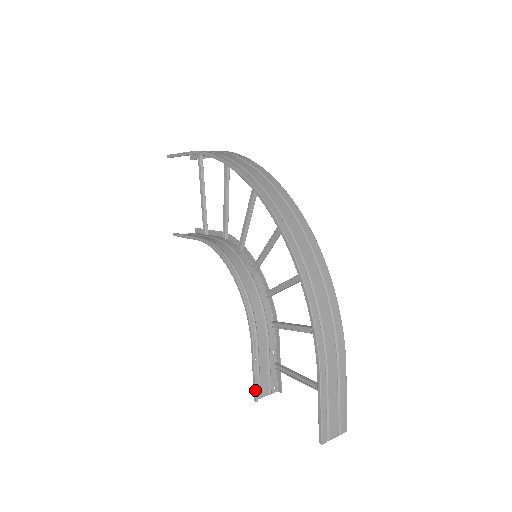
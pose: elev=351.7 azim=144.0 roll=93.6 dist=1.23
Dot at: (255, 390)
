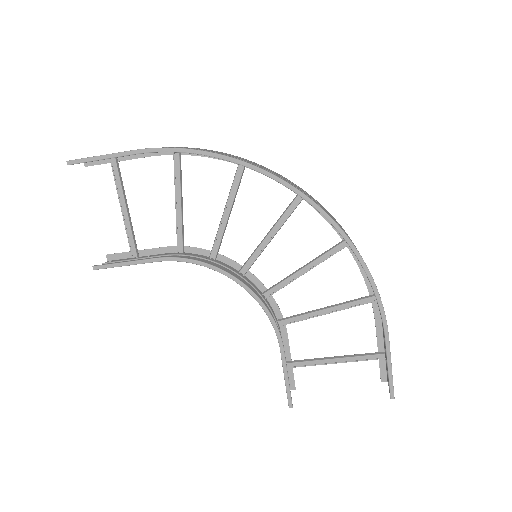
Dot at: (290, 395)
